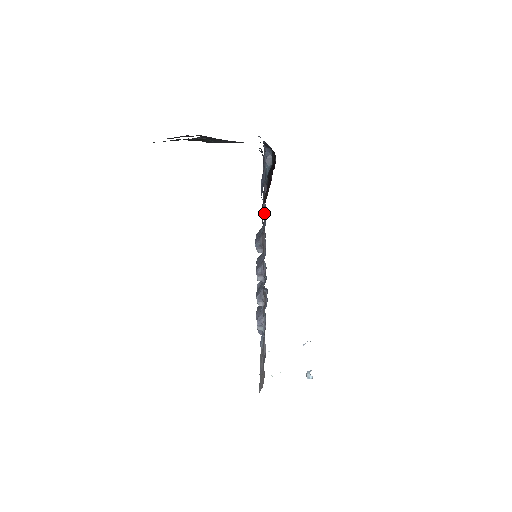
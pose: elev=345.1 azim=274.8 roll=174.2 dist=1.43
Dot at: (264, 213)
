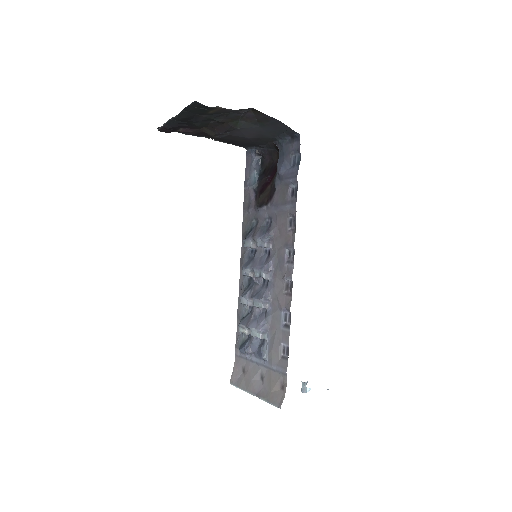
Dot at: (291, 197)
